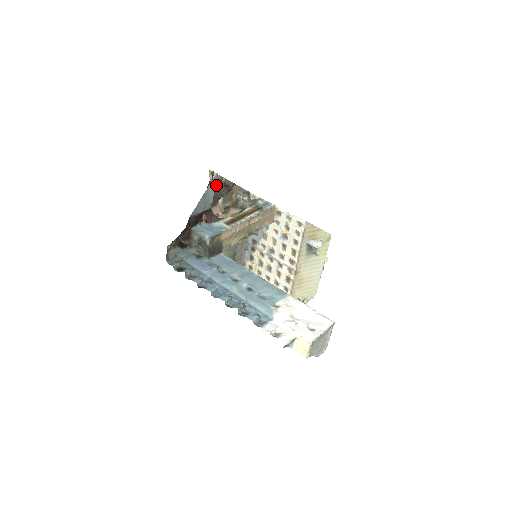
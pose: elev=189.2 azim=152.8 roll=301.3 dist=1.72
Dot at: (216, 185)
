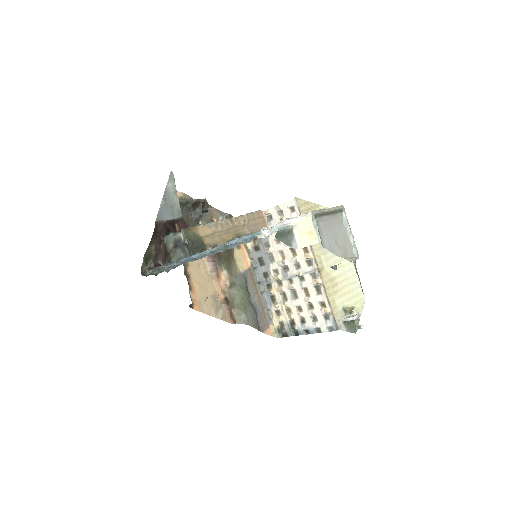
Dot at: (187, 207)
